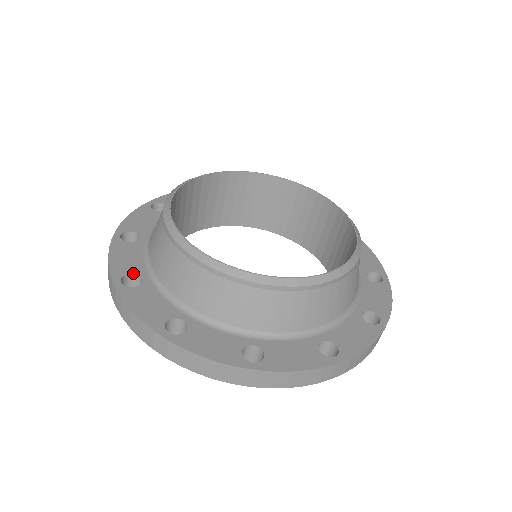
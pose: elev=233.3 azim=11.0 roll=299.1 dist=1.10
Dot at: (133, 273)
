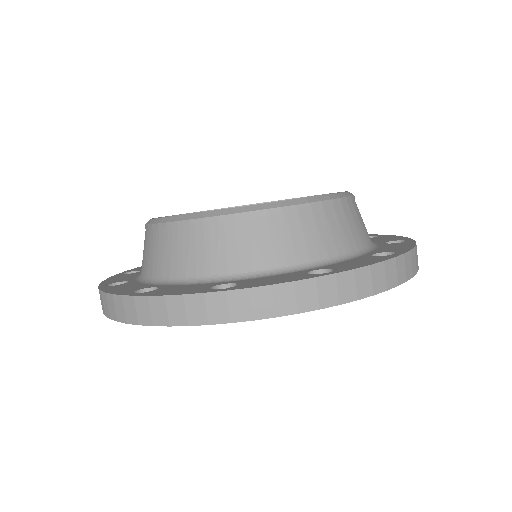
Dot at: (143, 288)
